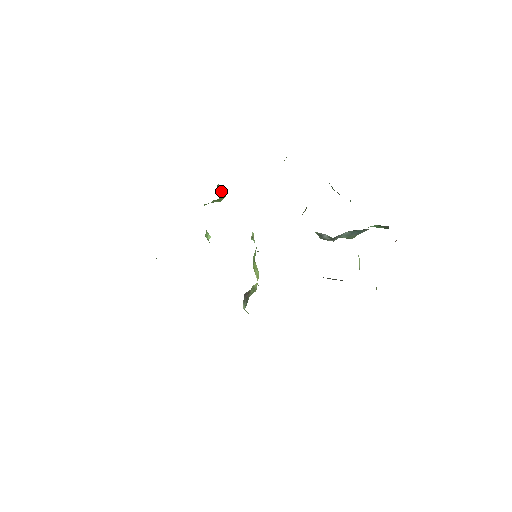
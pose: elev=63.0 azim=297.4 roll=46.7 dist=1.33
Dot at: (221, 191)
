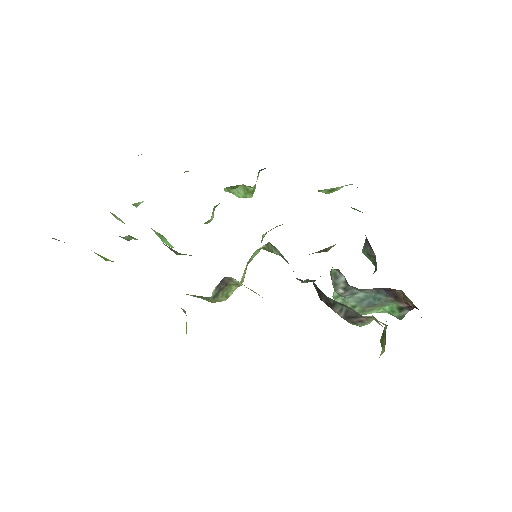
Dot at: occluded
